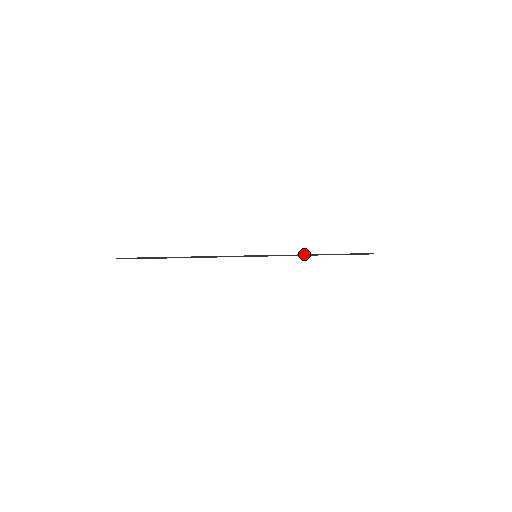
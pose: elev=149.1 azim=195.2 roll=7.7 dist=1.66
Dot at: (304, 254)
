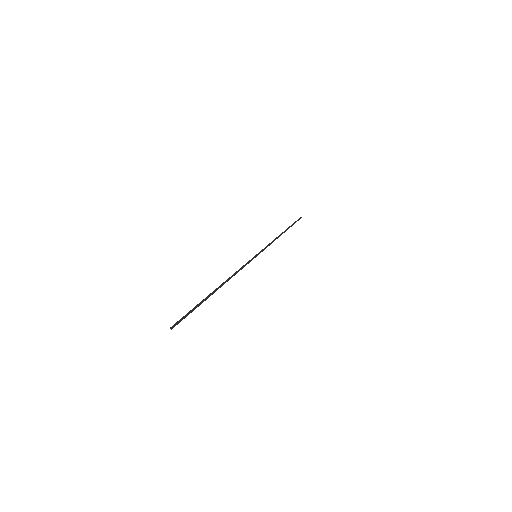
Dot at: (276, 238)
